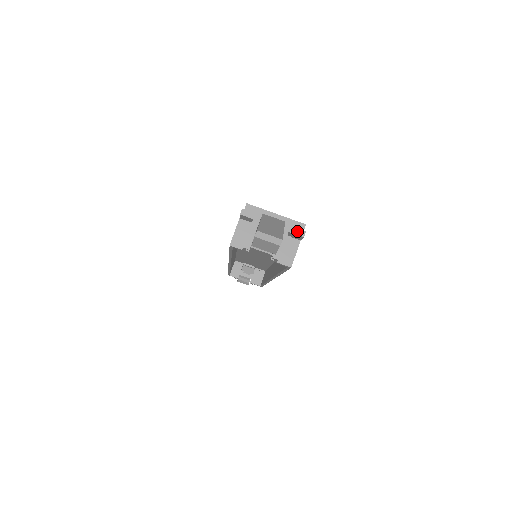
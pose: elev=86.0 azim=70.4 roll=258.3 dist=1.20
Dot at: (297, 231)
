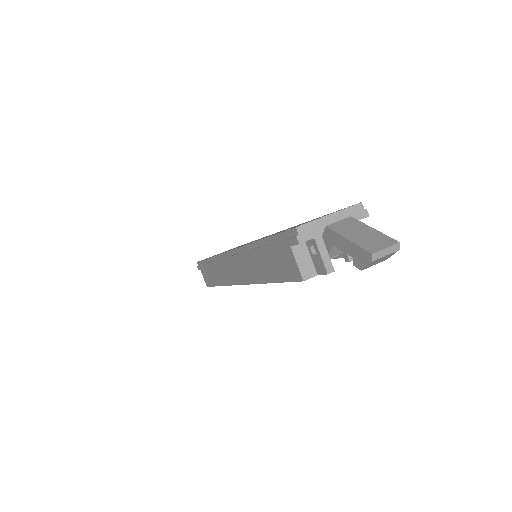
Dot at: (359, 215)
